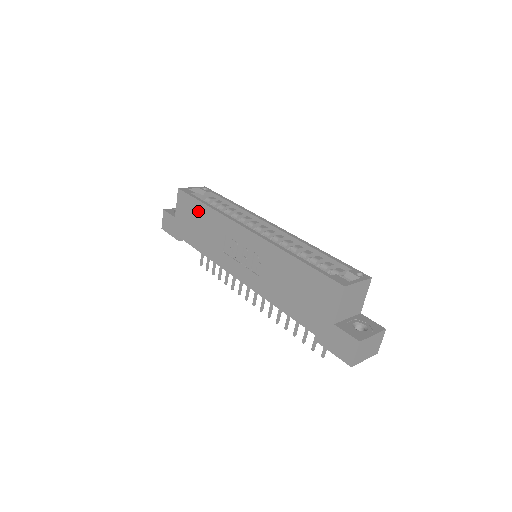
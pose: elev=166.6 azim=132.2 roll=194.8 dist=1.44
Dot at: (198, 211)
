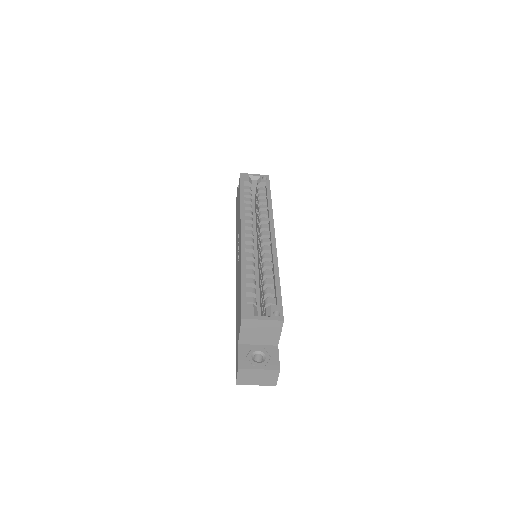
Dot at: (239, 199)
